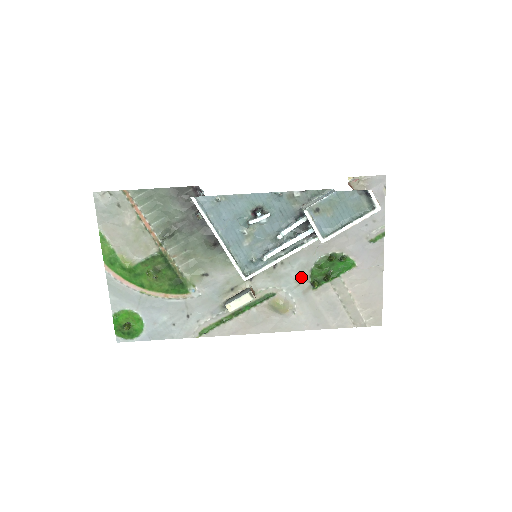
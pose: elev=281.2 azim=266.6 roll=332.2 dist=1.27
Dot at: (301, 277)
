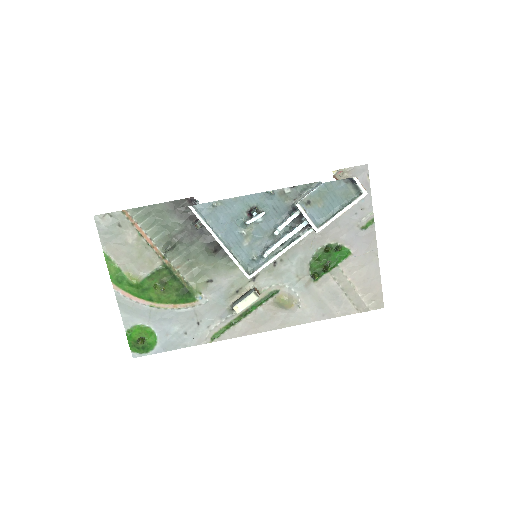
Dot at: (301, 271)
